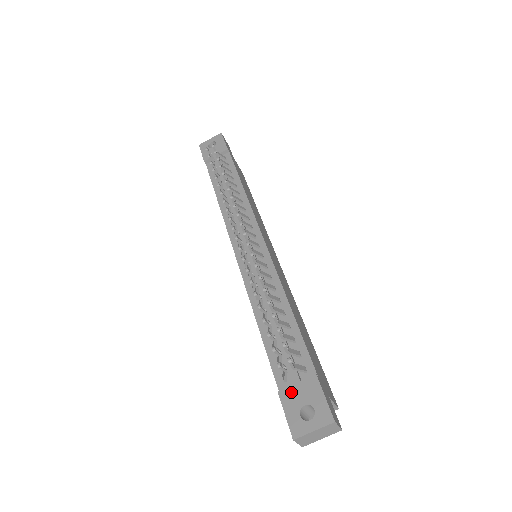
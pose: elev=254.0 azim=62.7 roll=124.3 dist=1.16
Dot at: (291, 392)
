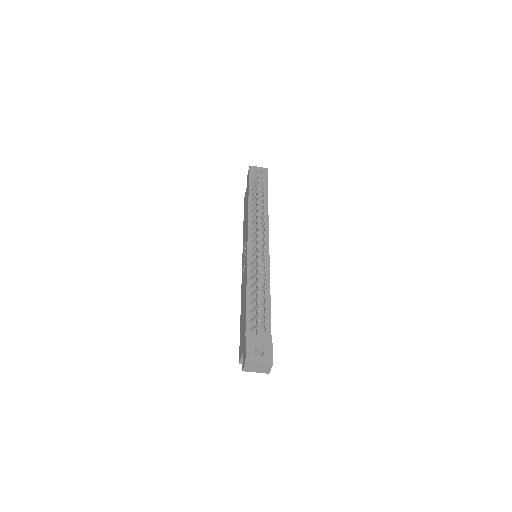
Dot at: (254, 338)
